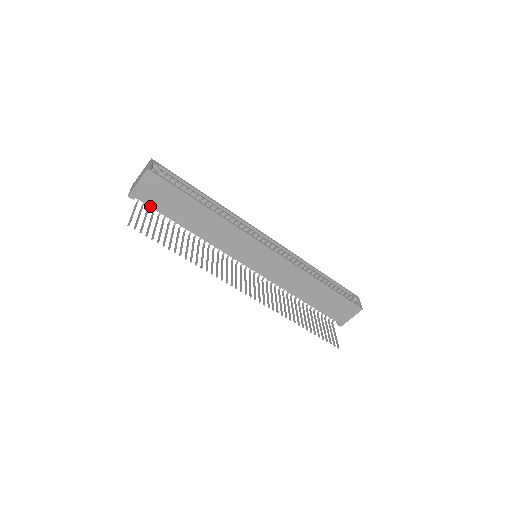
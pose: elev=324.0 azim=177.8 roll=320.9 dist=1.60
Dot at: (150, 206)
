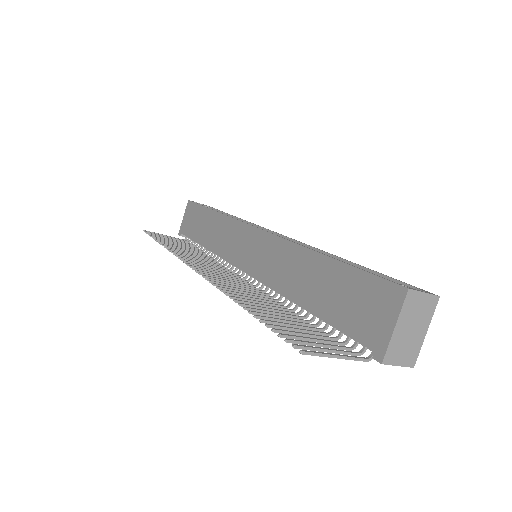
Dot at: (187, 236)
